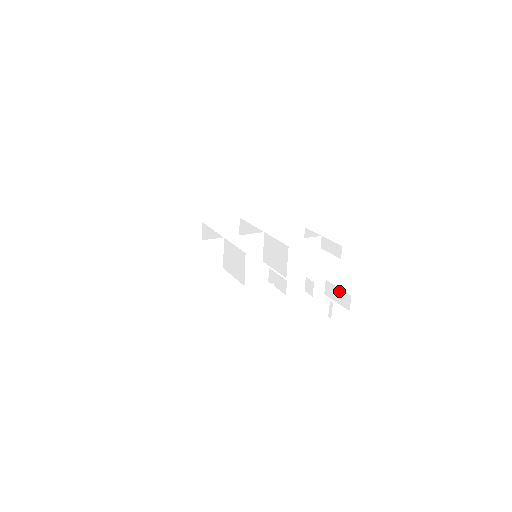
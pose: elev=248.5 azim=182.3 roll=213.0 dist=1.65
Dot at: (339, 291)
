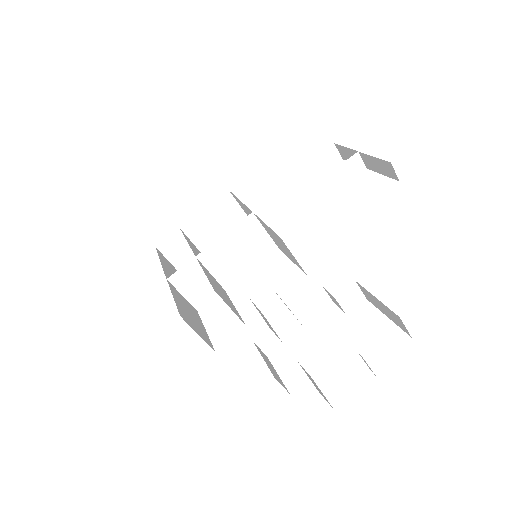
Dot at: (380, 304)
